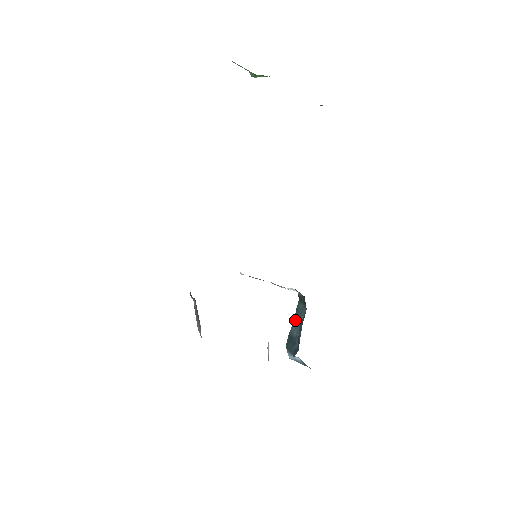
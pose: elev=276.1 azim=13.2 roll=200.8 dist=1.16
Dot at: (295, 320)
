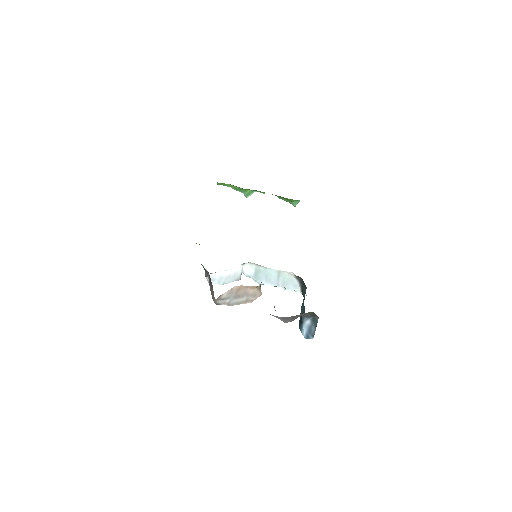
Dot at: occluded
